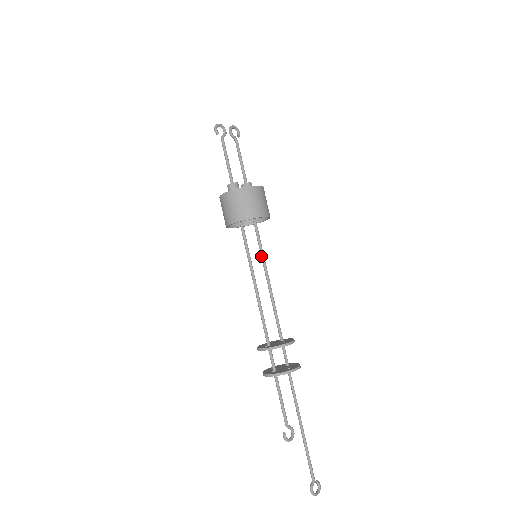
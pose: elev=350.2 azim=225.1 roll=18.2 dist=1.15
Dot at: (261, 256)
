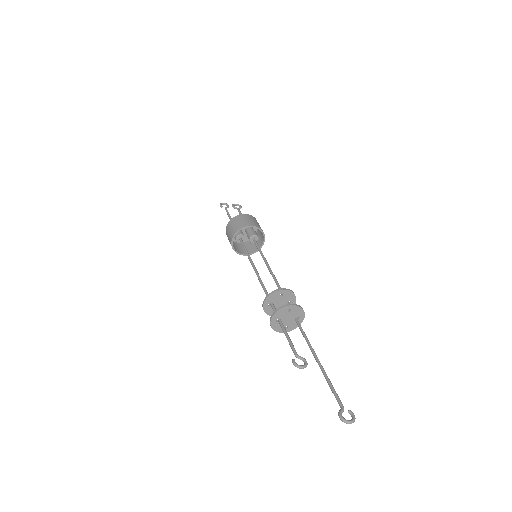
Dot at: (262, 257)
